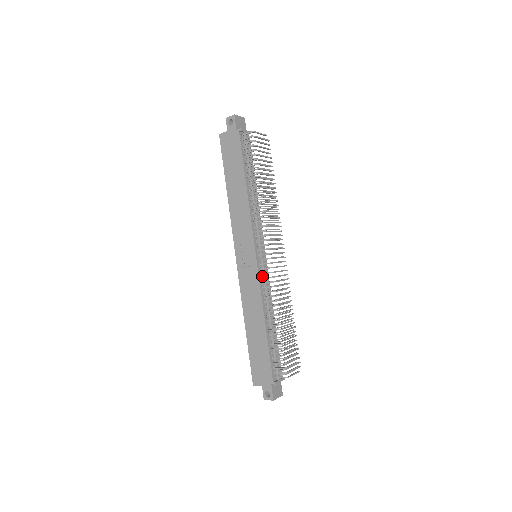
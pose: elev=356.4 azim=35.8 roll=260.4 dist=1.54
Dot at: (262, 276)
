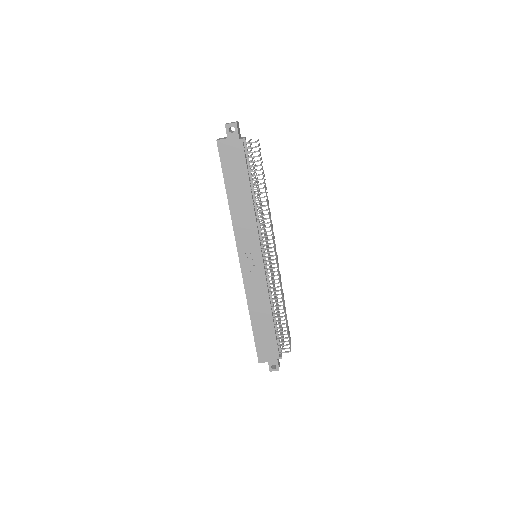
Dot at: (266, 274)
